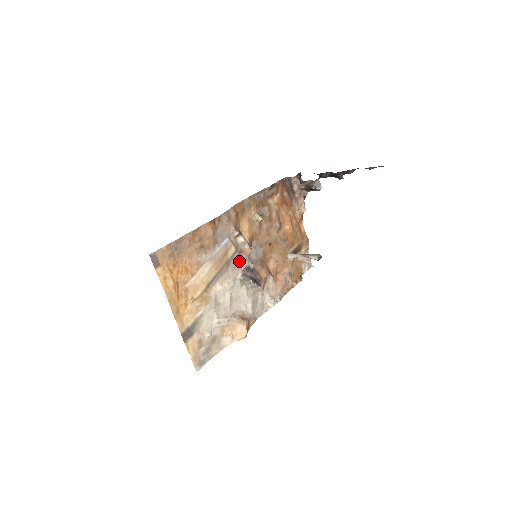
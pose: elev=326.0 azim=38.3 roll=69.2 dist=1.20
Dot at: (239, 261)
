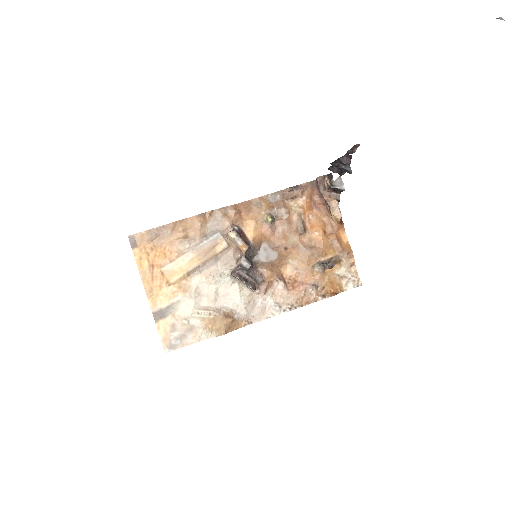
Dot at: (234, 258)
